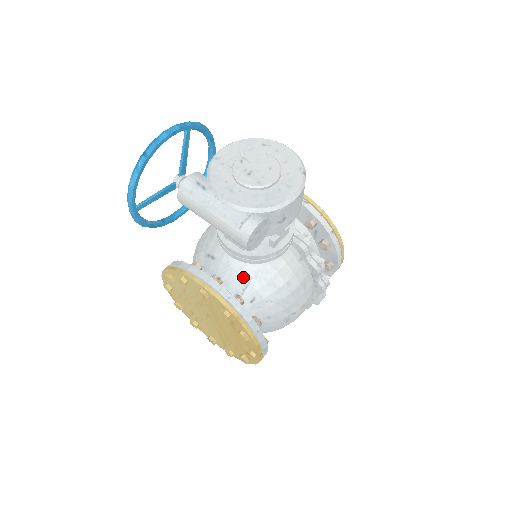
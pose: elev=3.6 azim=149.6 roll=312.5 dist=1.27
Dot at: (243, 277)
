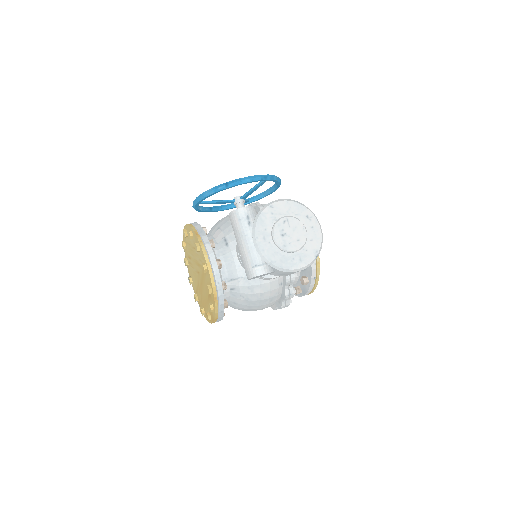
Dot at: (237, 272)
